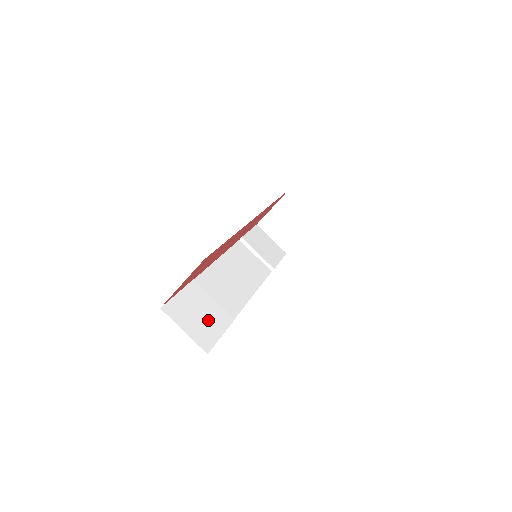
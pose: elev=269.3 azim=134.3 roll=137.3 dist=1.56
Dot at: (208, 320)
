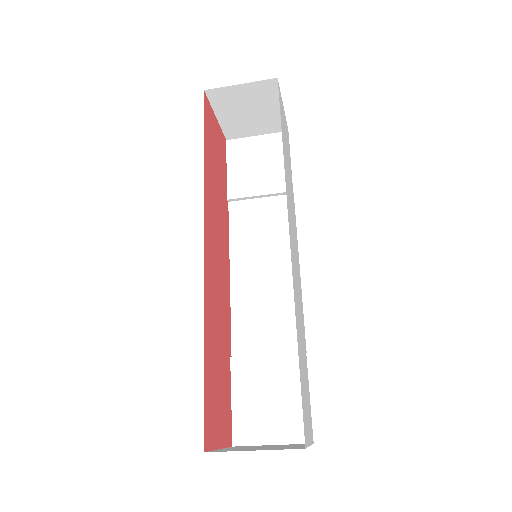
Dot at: (282, 395)
